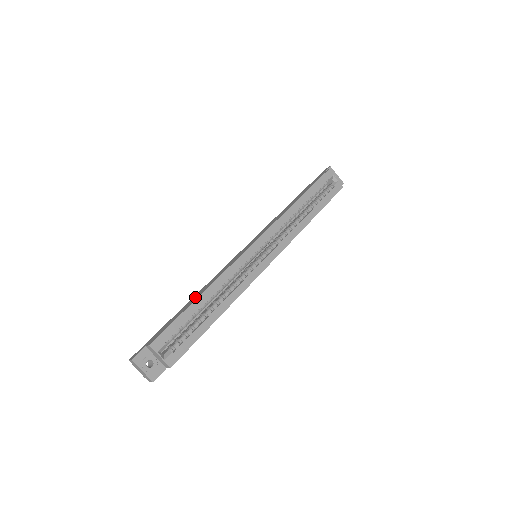
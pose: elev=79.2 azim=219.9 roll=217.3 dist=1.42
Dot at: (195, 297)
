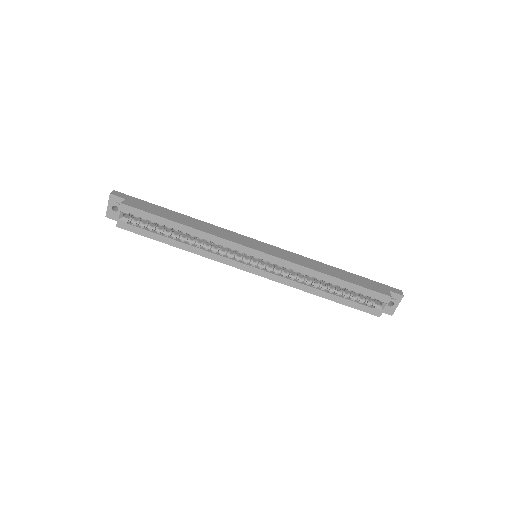
Dot at: (185, 220)
